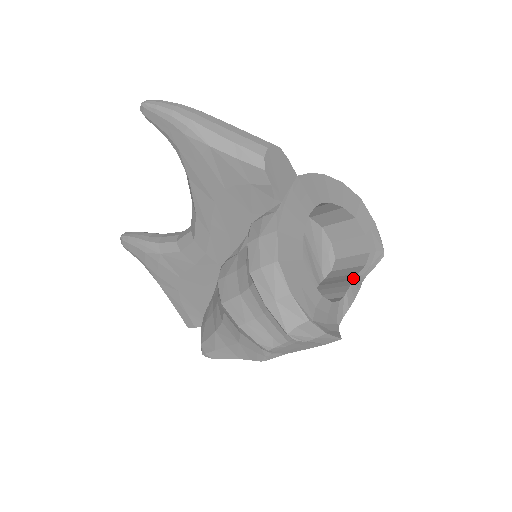
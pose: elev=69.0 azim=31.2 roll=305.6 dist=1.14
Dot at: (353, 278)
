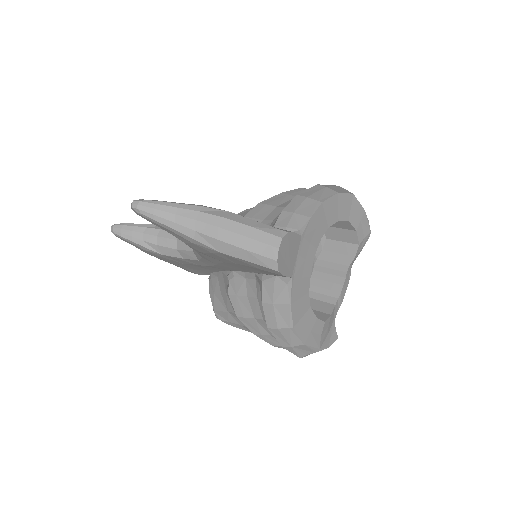
Dot at: (345, 274)
